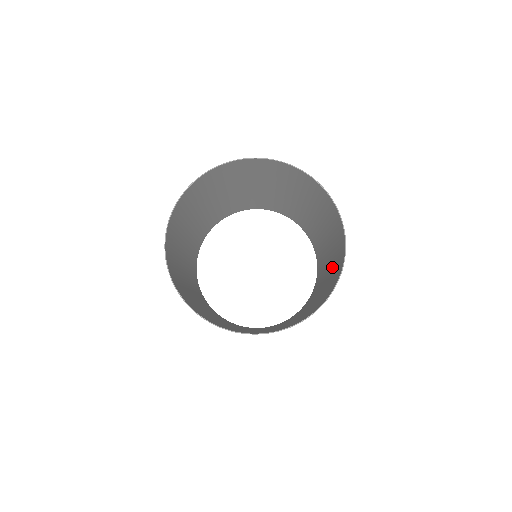
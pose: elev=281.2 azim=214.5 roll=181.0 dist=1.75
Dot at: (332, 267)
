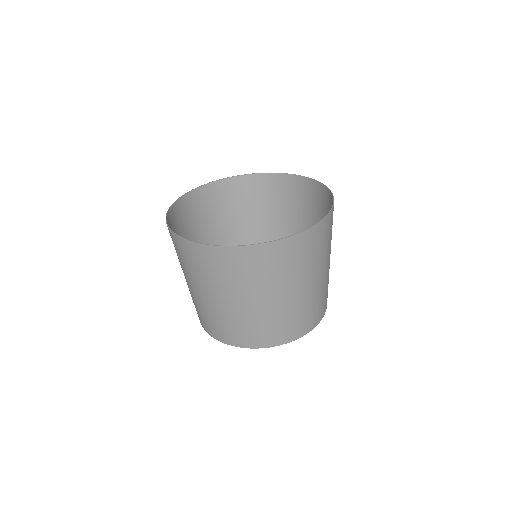
Dot at: occluded
